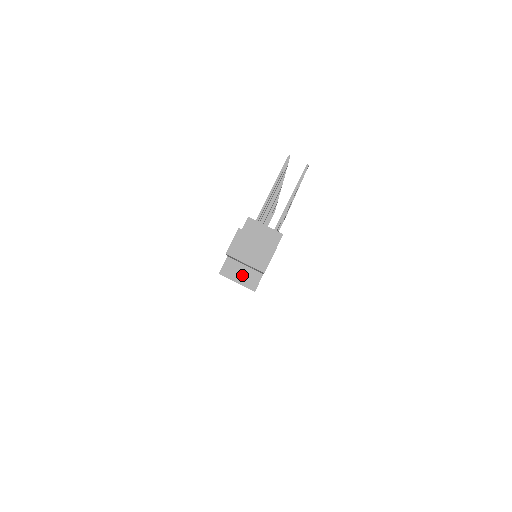
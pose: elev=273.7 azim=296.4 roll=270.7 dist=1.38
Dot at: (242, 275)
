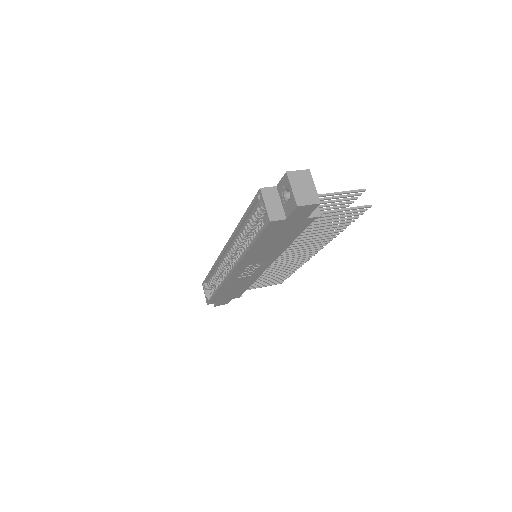
Dot at: (273, 205)
